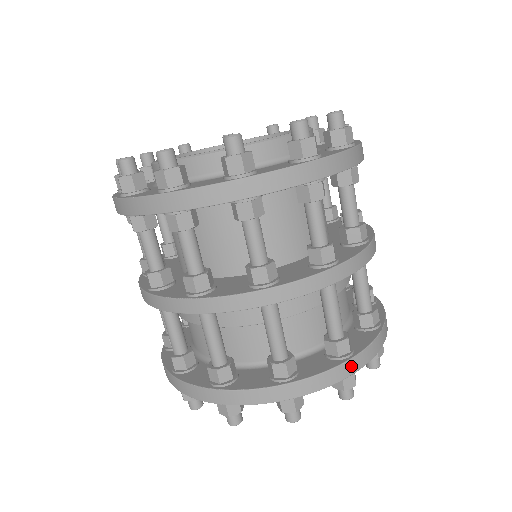
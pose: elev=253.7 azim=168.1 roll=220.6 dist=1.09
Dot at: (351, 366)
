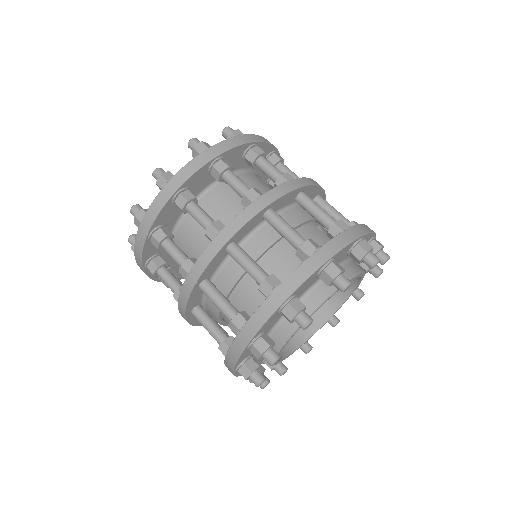
Dot at: (356, 231)
